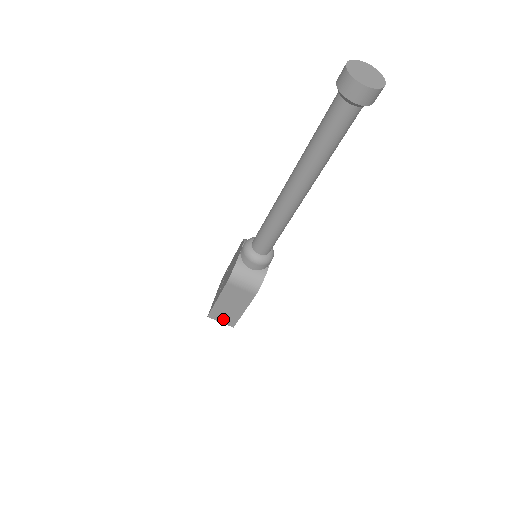
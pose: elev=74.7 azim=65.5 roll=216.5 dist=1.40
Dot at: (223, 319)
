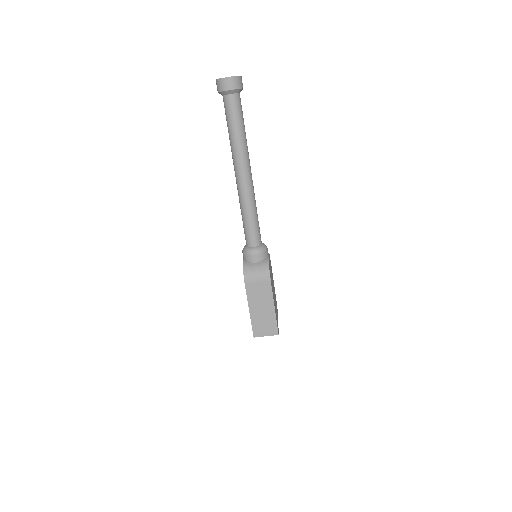
Dot at: (266, 330)
